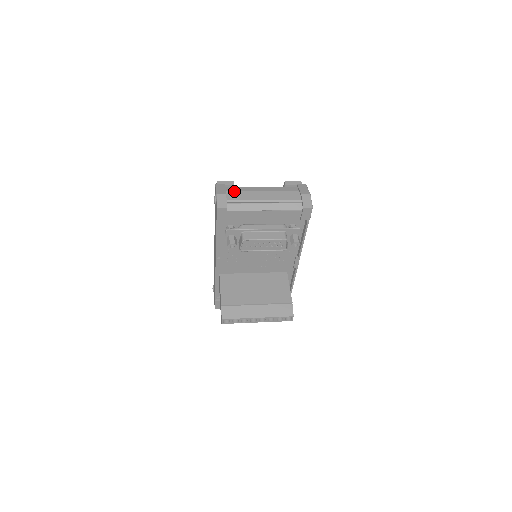
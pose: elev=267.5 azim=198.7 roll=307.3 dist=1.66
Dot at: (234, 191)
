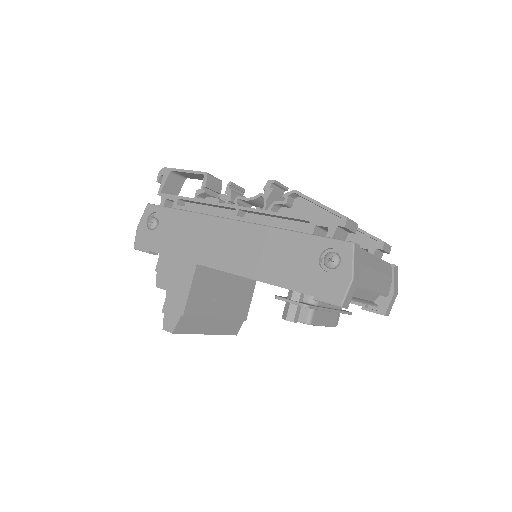
Dot at: occluded
